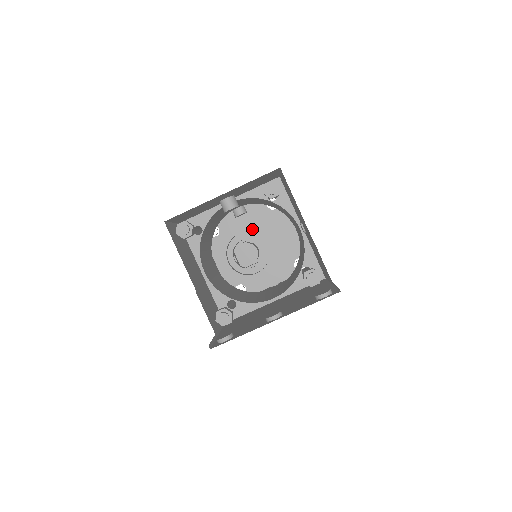
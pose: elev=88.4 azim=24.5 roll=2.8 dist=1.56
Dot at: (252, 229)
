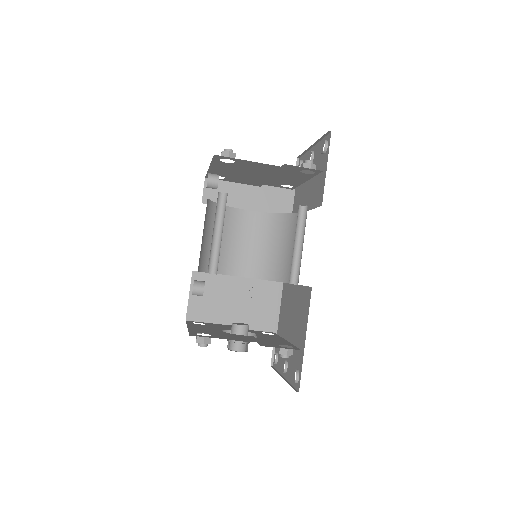
Dot at: (239, 172)
